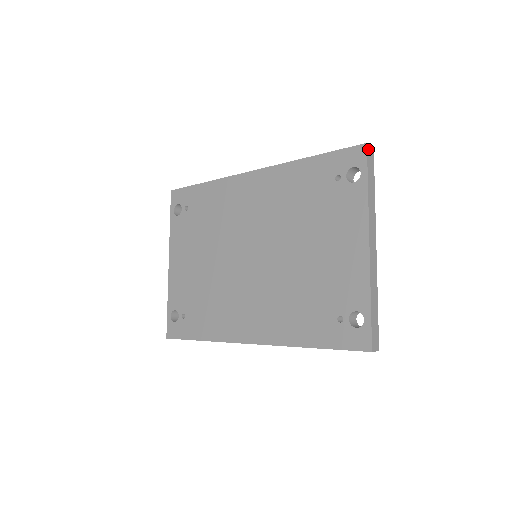
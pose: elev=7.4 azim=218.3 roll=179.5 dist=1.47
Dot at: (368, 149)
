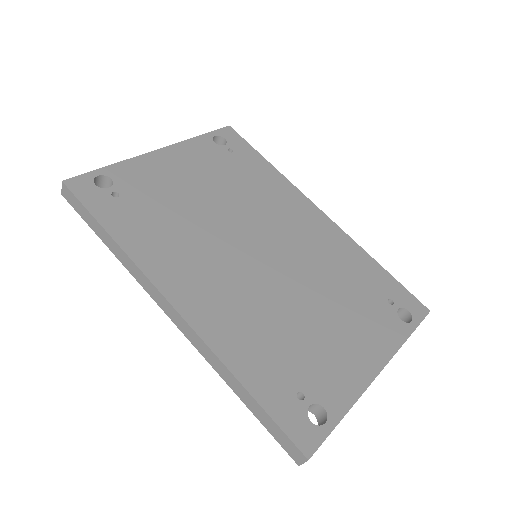
Dot at: (426, 315)
